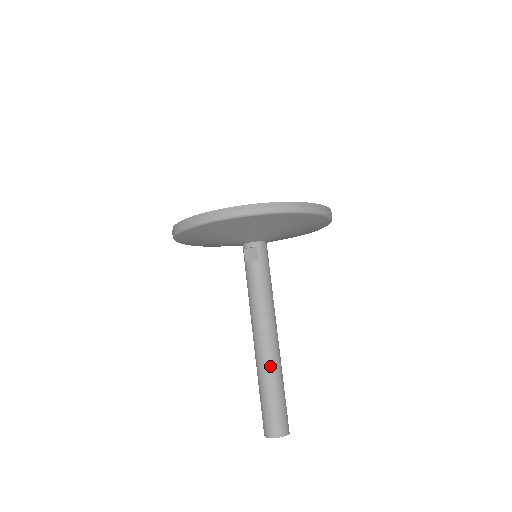
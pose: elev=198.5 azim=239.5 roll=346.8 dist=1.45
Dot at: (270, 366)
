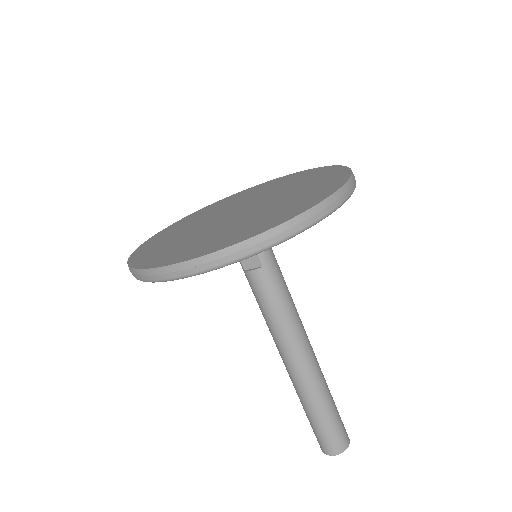
Dot at: (312, 388)
